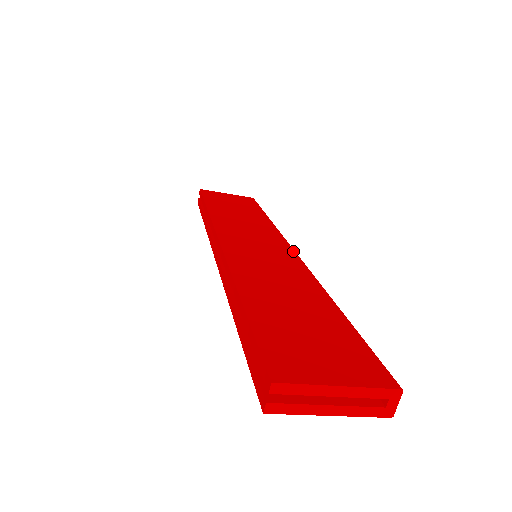
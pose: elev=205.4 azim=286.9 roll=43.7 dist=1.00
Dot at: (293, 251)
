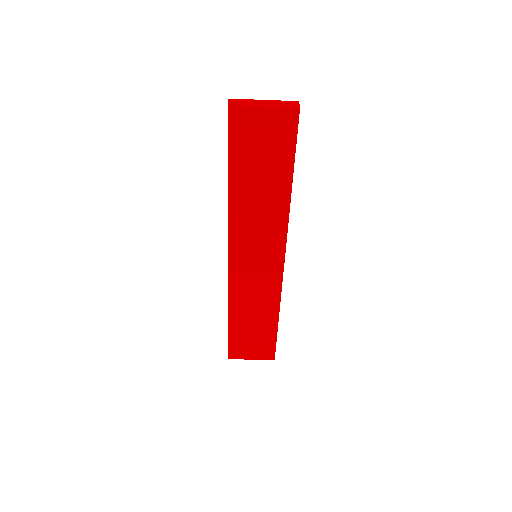
Dot at: occluded
